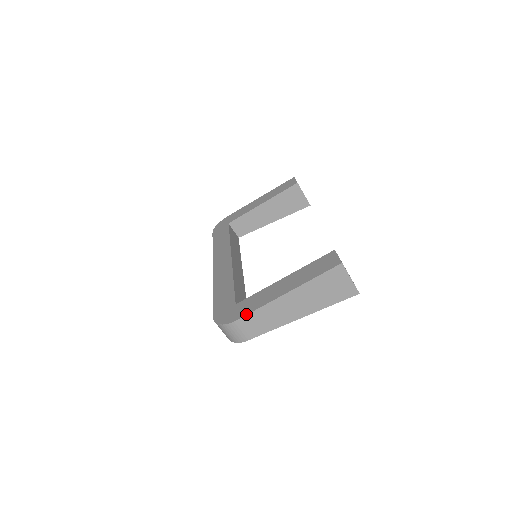
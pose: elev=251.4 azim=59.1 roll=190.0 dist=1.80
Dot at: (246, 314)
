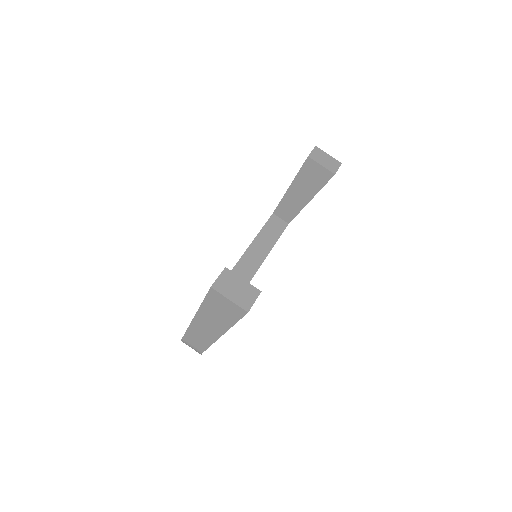
Dot at: (184, 334)
